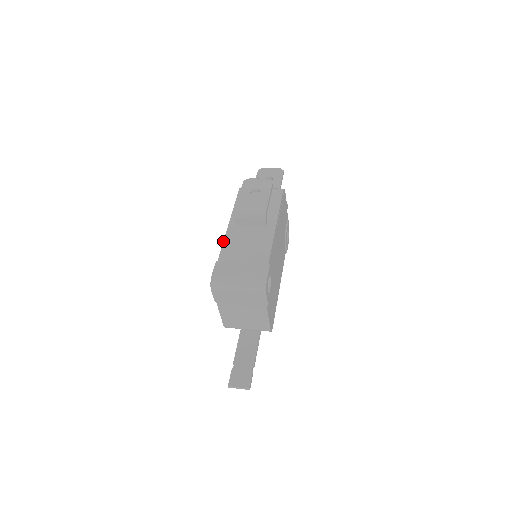
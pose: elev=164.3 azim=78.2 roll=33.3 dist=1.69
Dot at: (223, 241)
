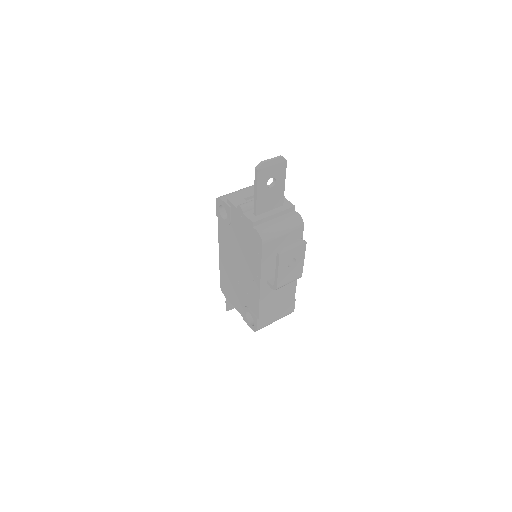
Dot at: (259, 303)
